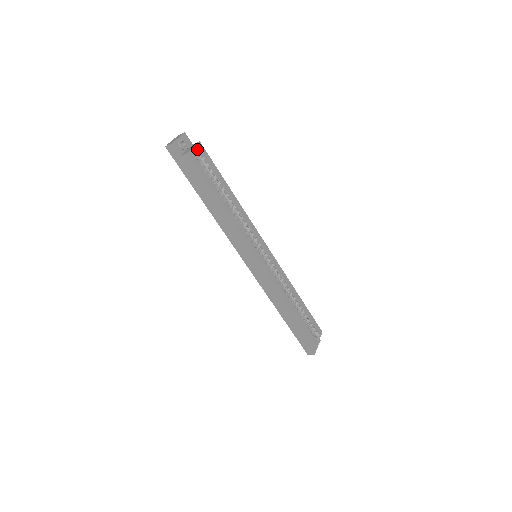
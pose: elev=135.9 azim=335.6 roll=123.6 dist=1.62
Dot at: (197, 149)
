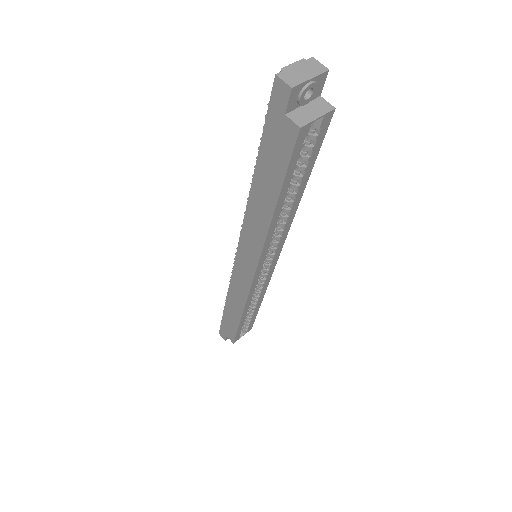
Dot at: (320, 120)
